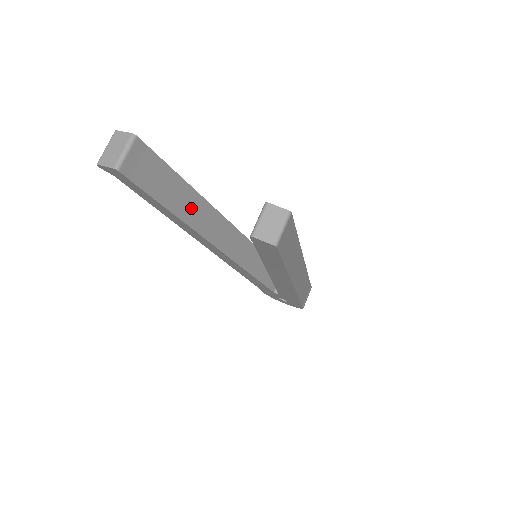
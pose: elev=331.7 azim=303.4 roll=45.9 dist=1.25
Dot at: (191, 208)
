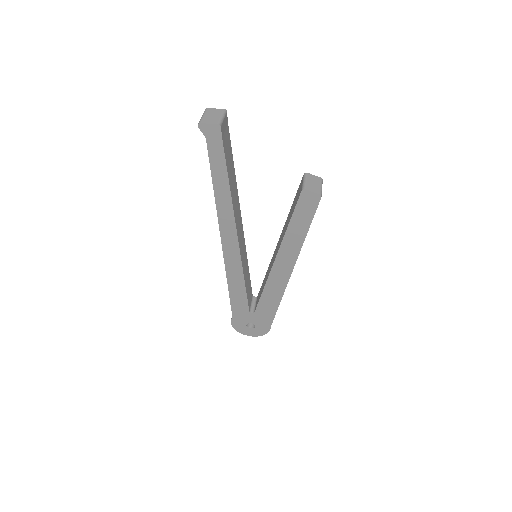
Dot at: (234, 190)
